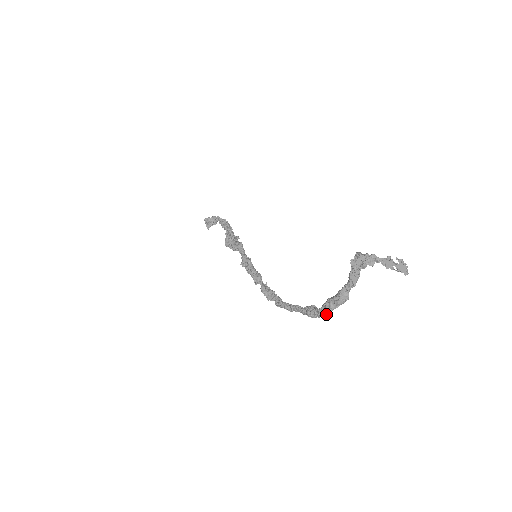
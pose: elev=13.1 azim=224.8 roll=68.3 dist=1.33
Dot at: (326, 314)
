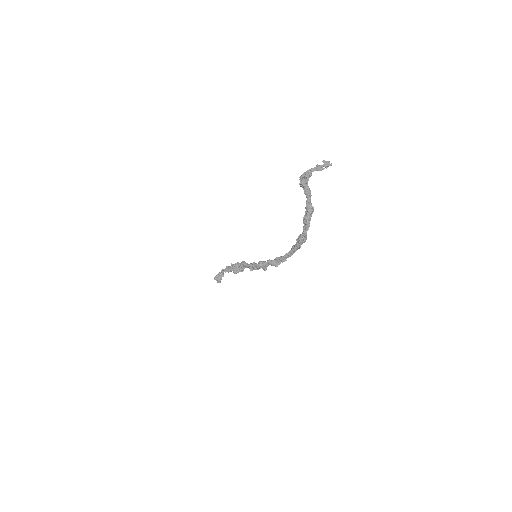
Dot at: (308, 228)
